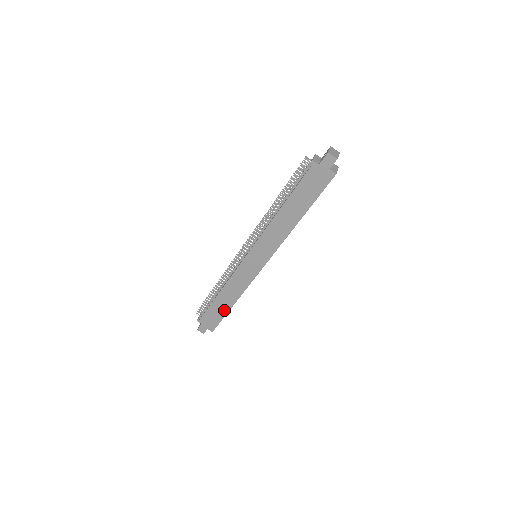
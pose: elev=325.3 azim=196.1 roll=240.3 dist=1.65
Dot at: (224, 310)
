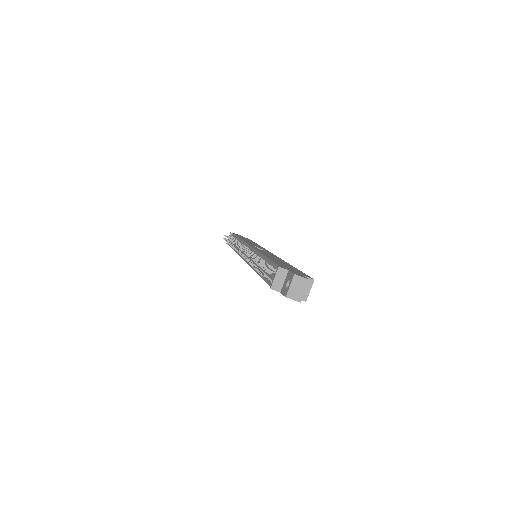
Dot at: occluded
